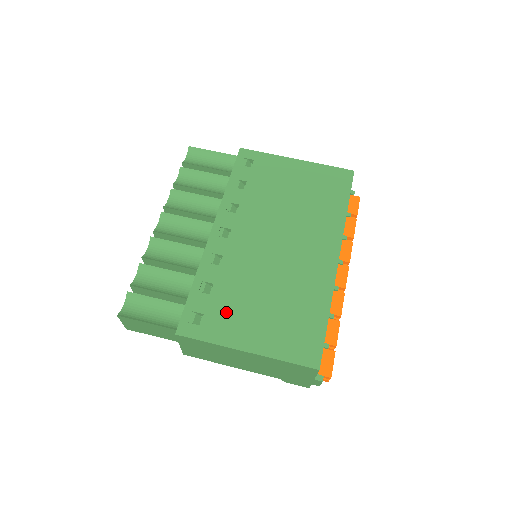
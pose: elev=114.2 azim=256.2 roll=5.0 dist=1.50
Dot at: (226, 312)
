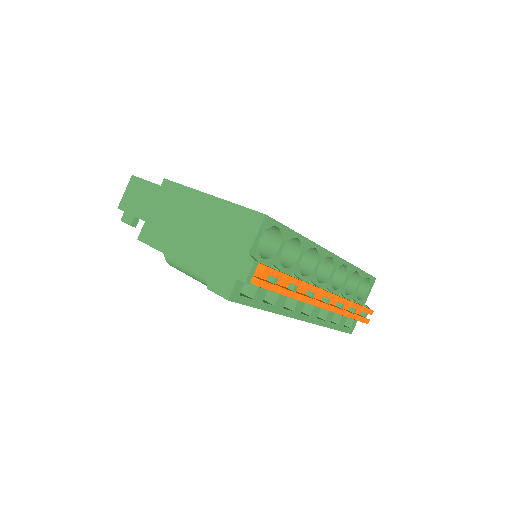
Dot at: occluded
